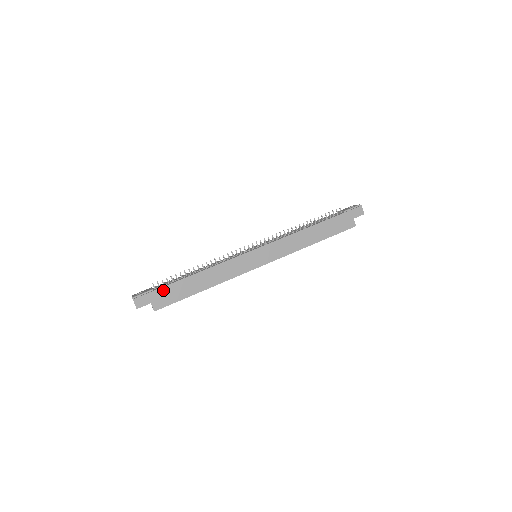
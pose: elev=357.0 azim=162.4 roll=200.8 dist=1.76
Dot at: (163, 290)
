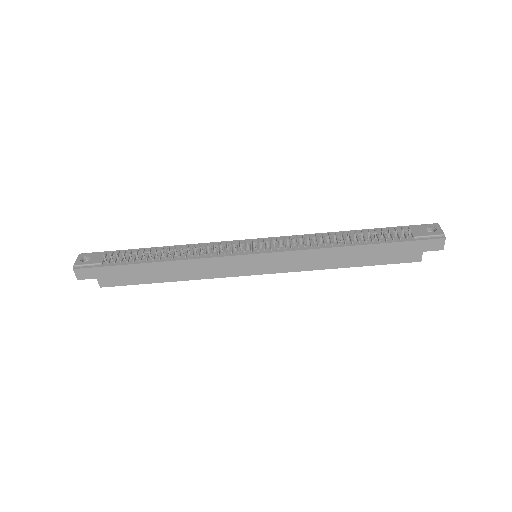
Dot at: (114, 269)
